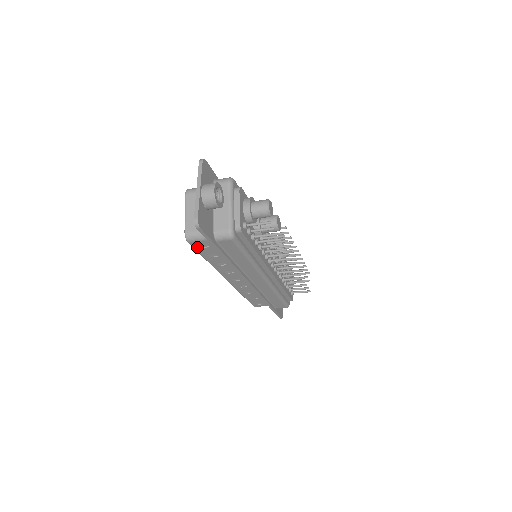
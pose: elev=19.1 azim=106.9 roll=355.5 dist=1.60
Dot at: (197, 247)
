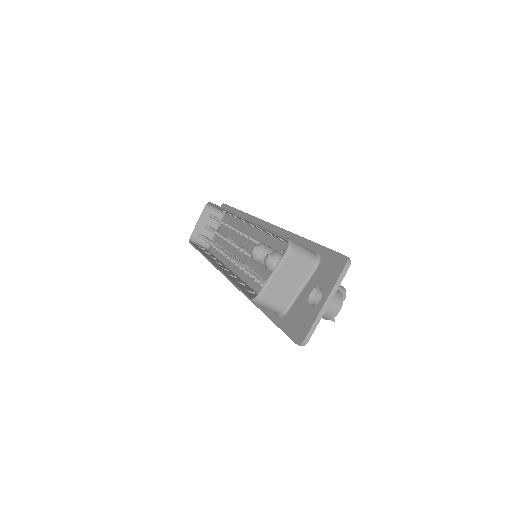
Dot at: occluded
